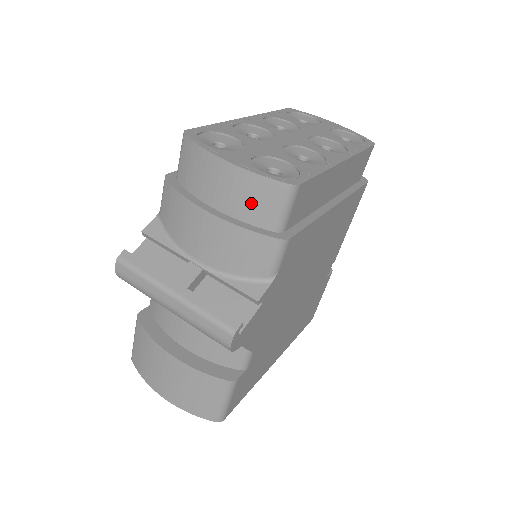
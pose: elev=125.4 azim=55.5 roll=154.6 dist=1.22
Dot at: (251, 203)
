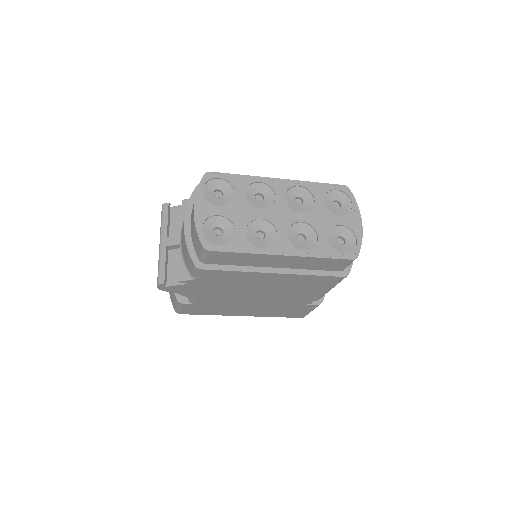
Dot at: (194, 237)
